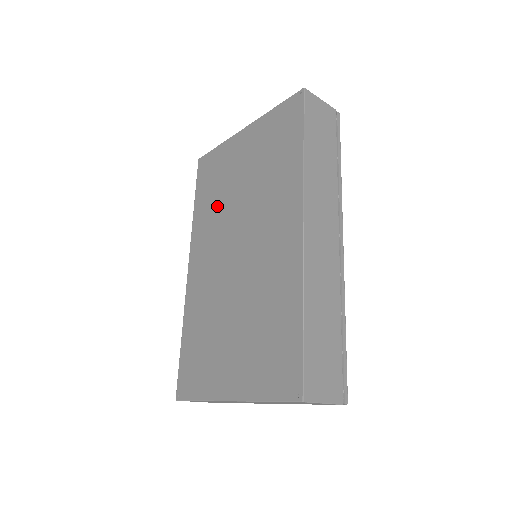
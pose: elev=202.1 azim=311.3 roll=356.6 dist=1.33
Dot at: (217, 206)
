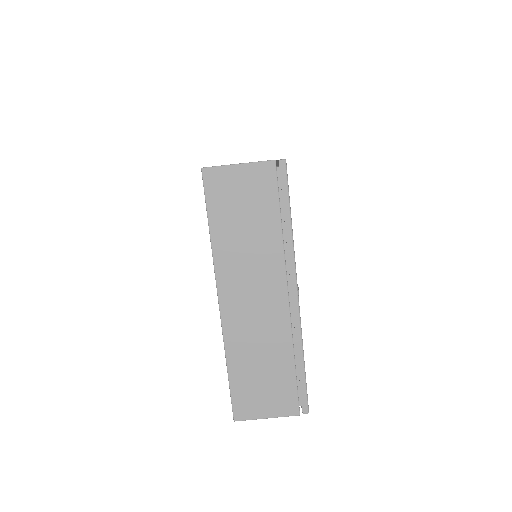
Dot at: occluded
